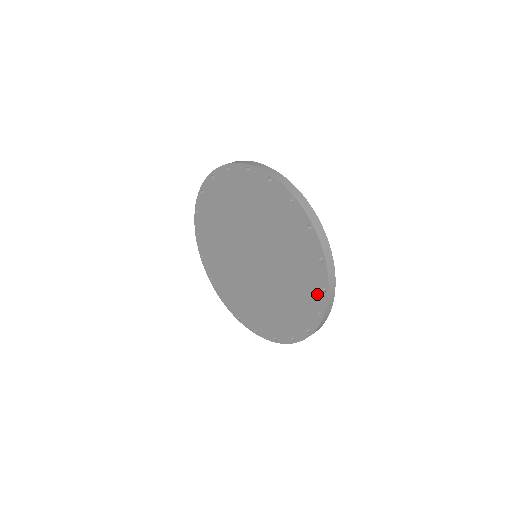
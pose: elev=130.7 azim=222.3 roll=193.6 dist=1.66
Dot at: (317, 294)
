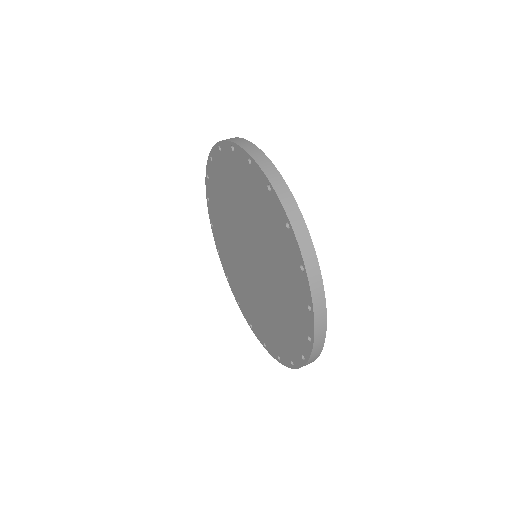
Dot at: (296, 352)
